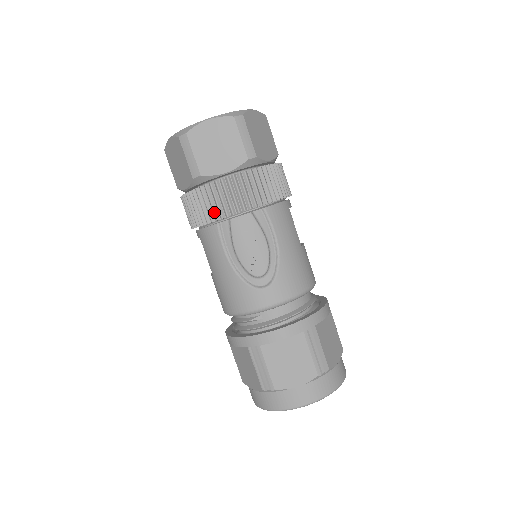
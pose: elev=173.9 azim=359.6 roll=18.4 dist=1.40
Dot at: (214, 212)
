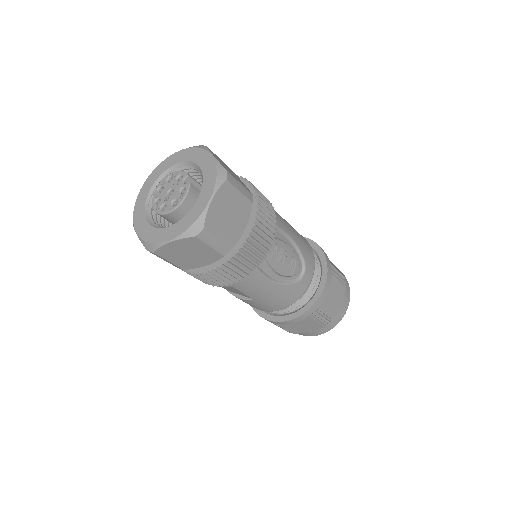
Dot at: (254, 263)
